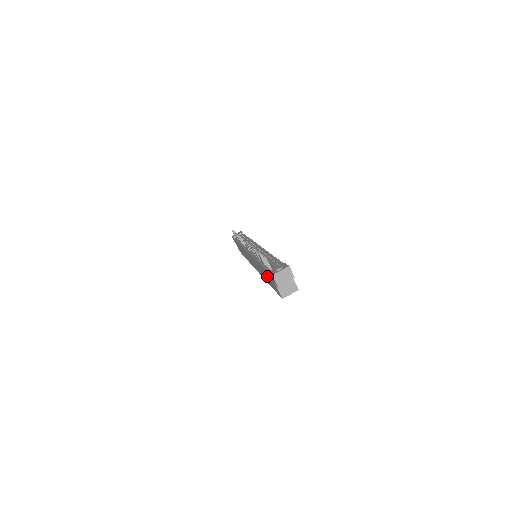
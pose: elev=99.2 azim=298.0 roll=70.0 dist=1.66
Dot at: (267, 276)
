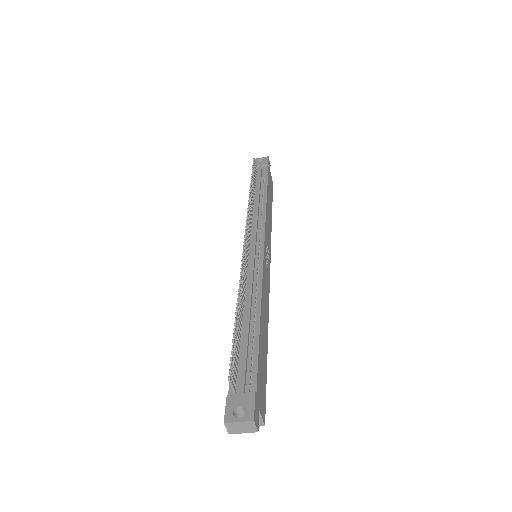
Dot at: occluded
